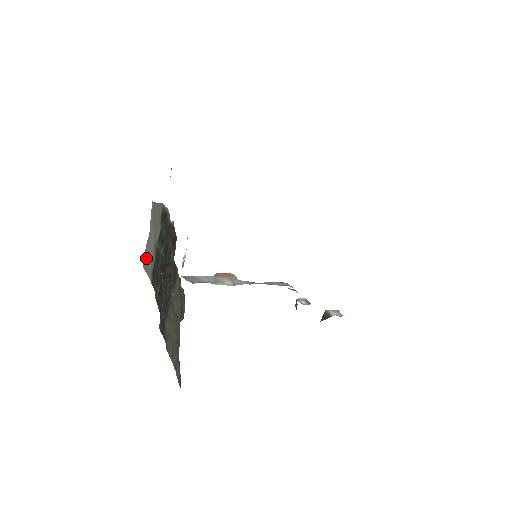
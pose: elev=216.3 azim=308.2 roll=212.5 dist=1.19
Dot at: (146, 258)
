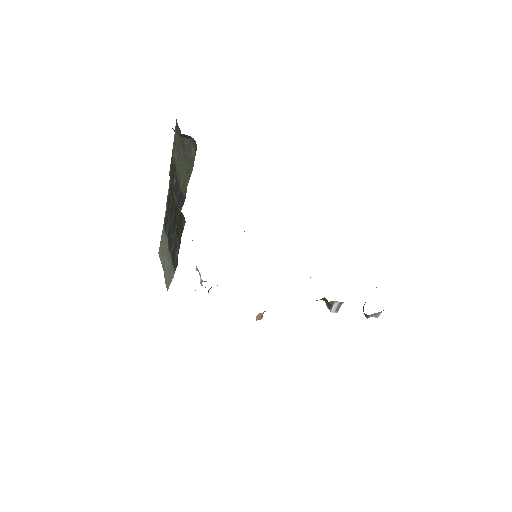
Dot at: (167, 279)
